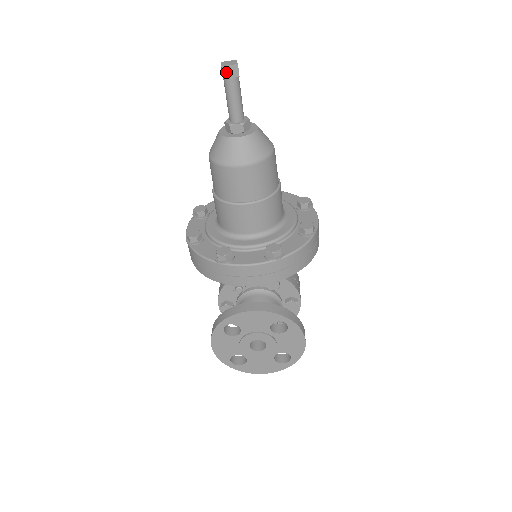
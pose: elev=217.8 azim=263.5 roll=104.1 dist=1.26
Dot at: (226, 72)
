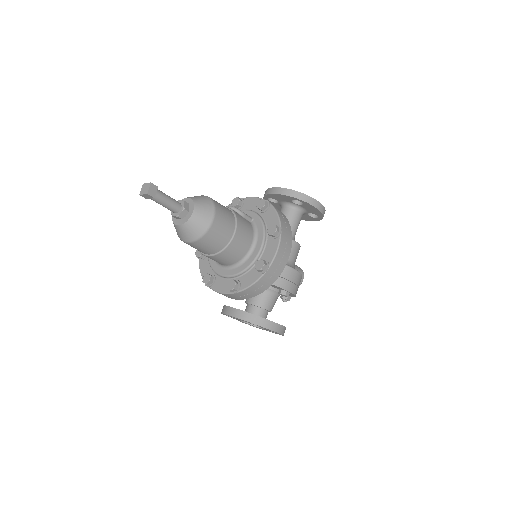
Dot at: (145, 197)
